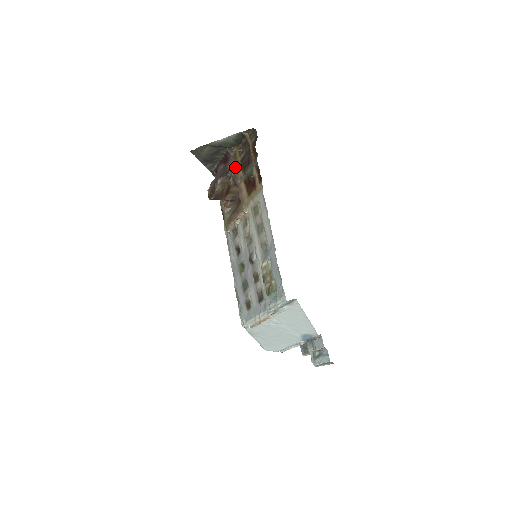
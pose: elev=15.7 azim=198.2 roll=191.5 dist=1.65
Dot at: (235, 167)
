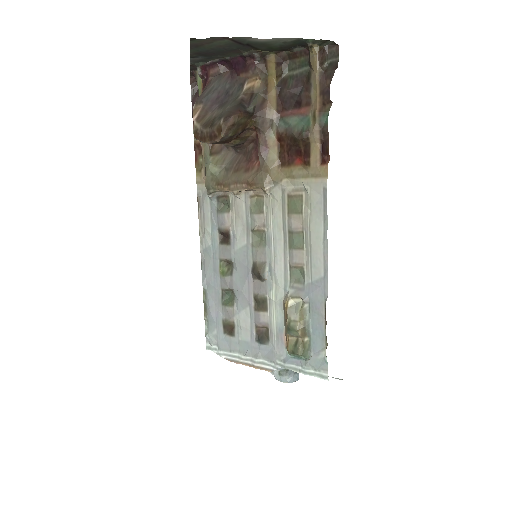
Dot at: (263, 95)
